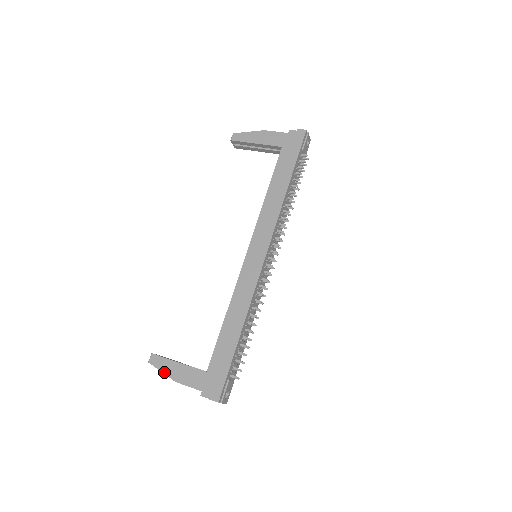
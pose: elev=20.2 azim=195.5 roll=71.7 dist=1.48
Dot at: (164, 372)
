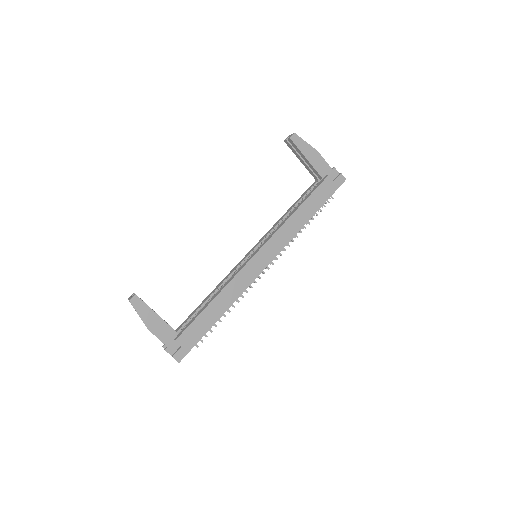
Dot at: (141, 317)
